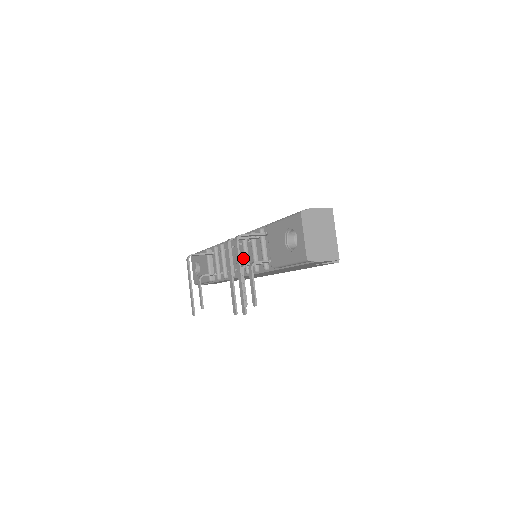
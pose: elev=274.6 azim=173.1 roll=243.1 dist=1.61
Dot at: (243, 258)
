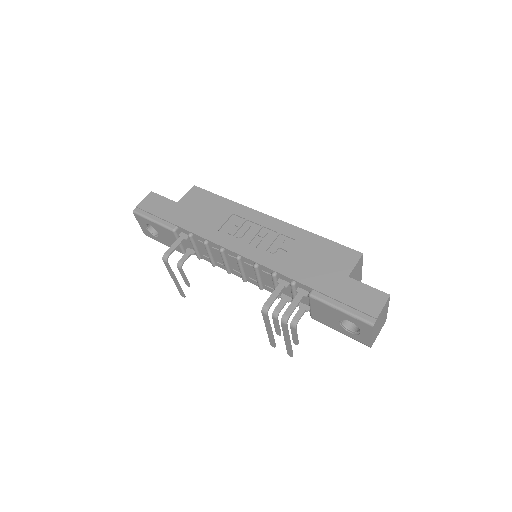
Dot at: (251, 274)
